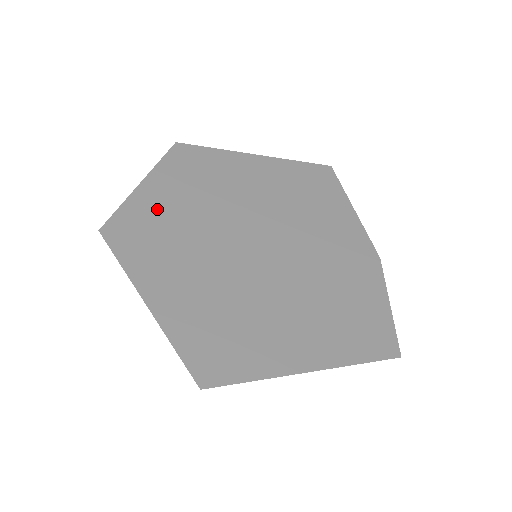
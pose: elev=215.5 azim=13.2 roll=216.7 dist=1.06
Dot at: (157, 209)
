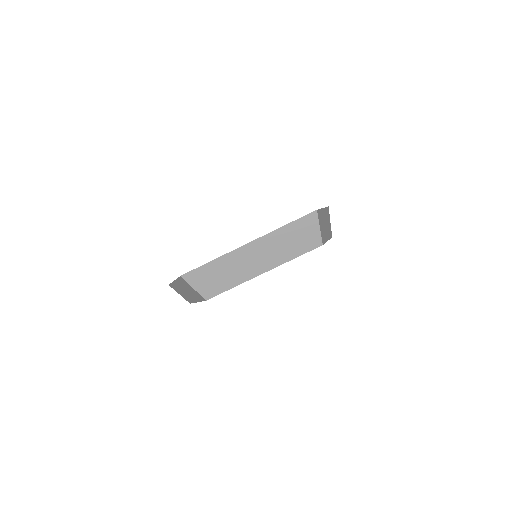
Dot at: occluded
